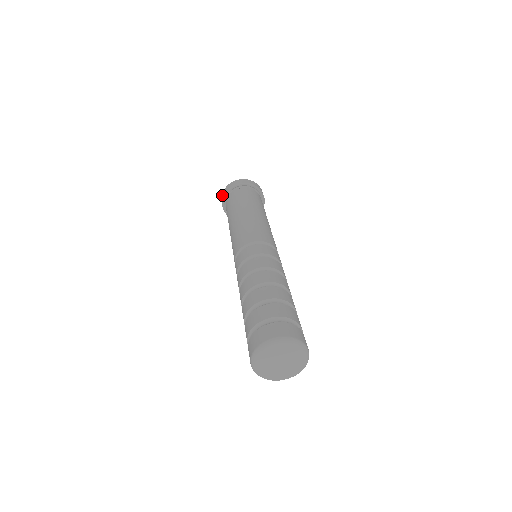
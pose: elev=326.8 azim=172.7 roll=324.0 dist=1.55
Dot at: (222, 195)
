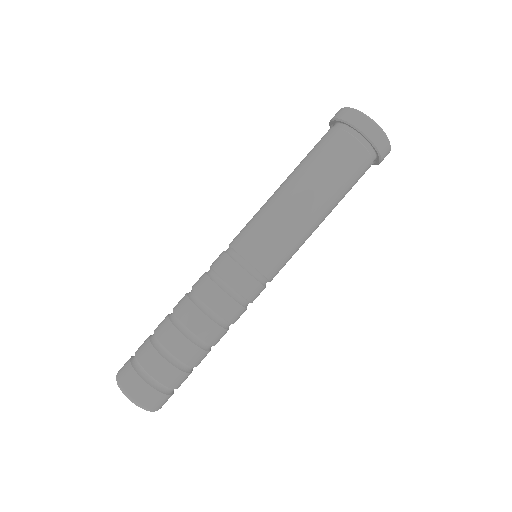
Dot at: occluded
